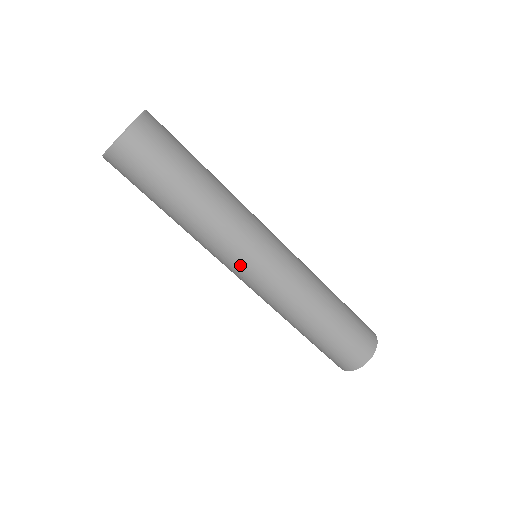
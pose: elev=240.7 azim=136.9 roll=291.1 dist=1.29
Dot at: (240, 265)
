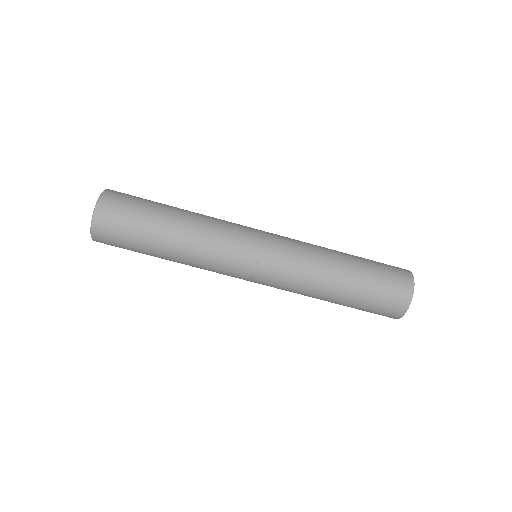
Dot at: occluded
